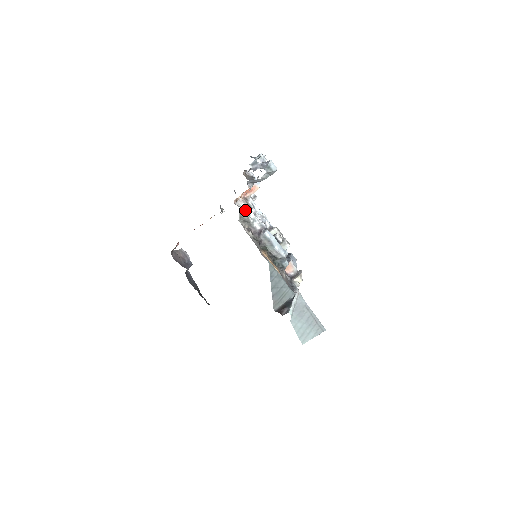
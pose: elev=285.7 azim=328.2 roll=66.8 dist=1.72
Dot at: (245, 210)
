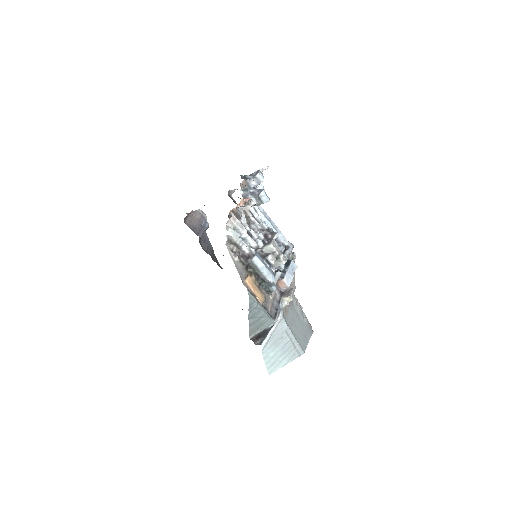
Dot at: (234, 233)
